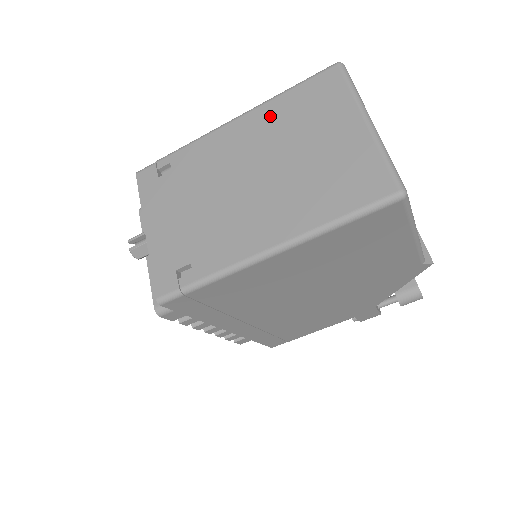
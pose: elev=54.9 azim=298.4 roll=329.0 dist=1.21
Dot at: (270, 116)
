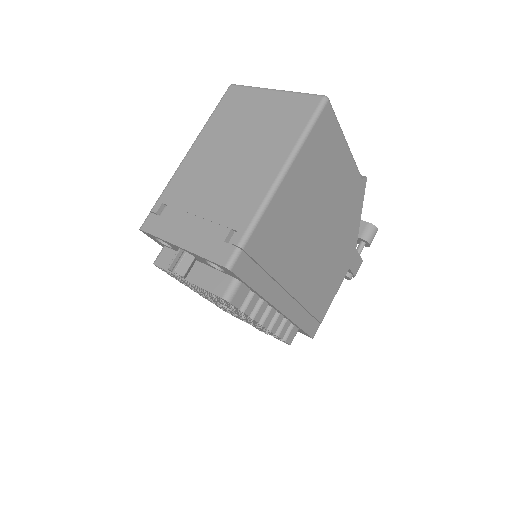
Dot at: (212, 132)
